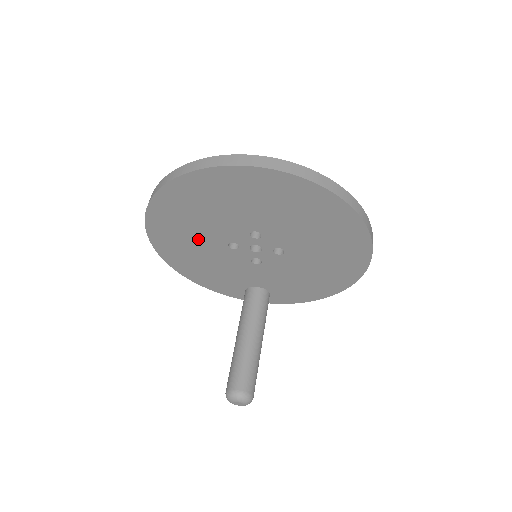
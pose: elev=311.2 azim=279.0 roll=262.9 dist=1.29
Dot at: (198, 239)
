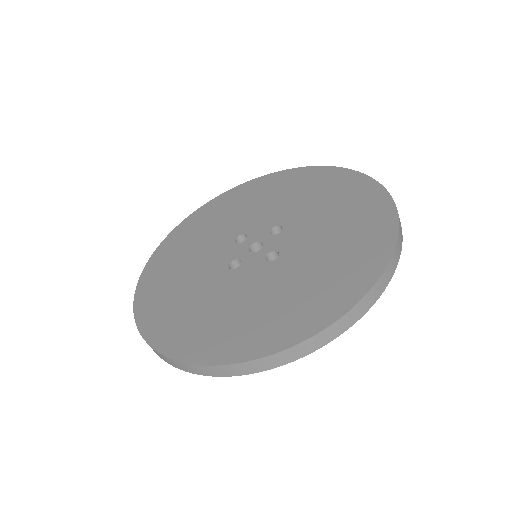
Dot at: occluded
